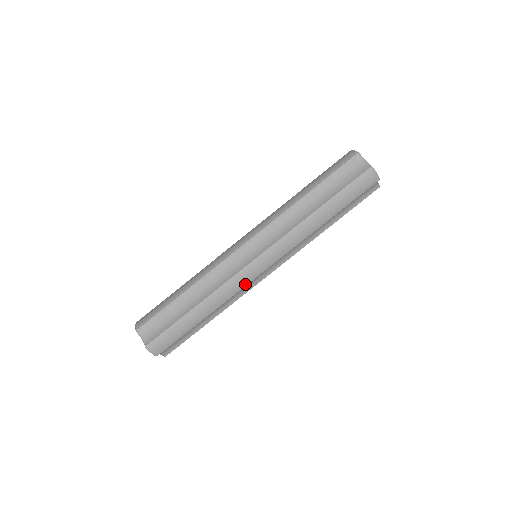
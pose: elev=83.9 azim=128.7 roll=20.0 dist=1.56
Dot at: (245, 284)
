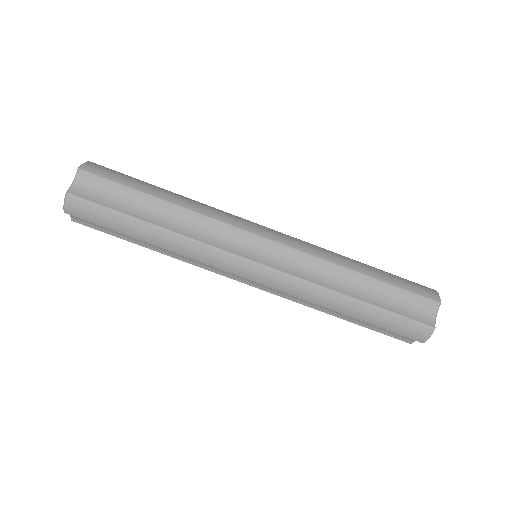
Dot at: (218, 266)
